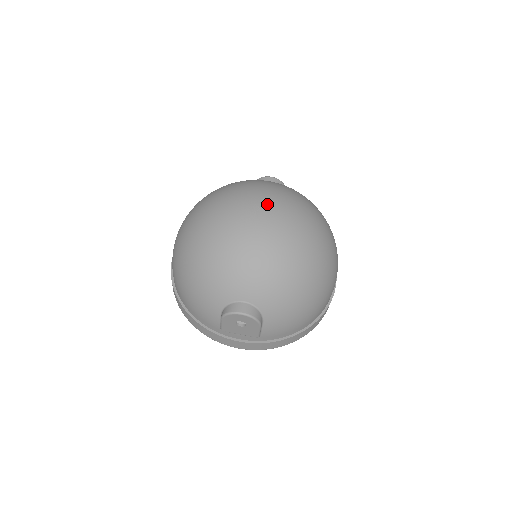
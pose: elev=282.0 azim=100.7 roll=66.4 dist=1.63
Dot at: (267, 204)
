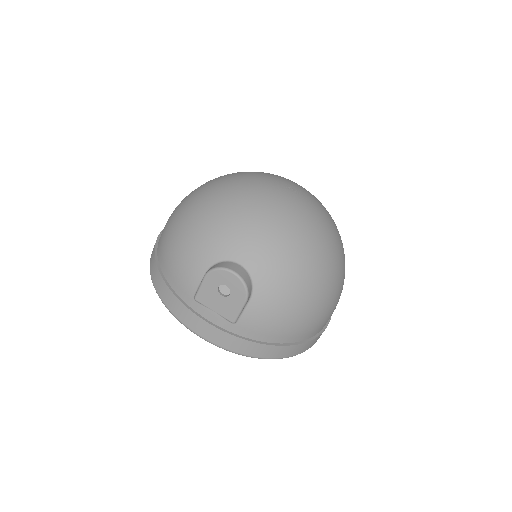
Dot at: (297, 188)
